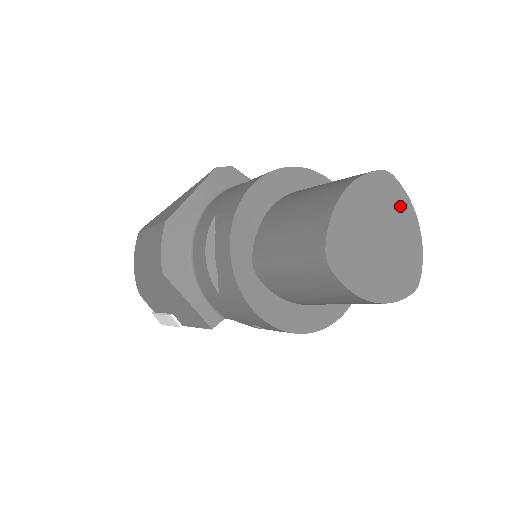
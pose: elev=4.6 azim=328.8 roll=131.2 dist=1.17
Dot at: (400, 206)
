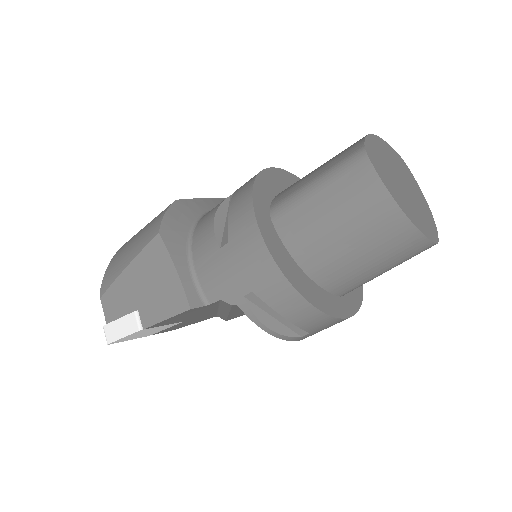
Dot at: (414, 184)
